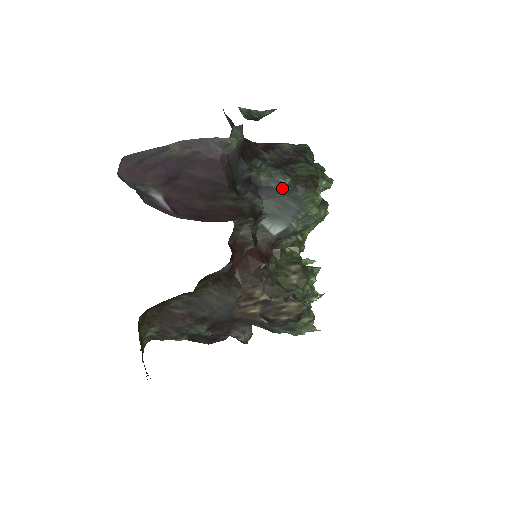
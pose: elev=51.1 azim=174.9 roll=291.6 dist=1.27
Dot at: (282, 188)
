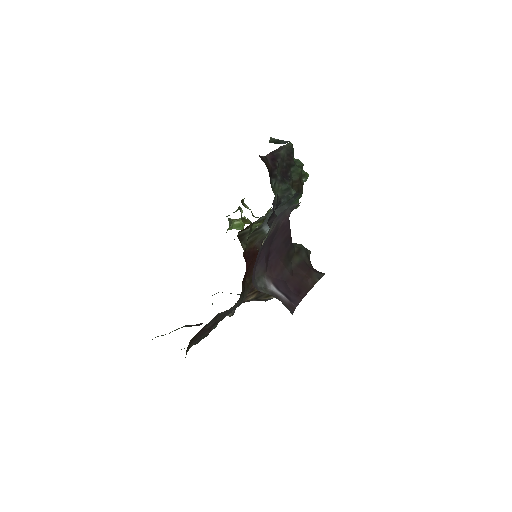
Dot at: (287, 201)
